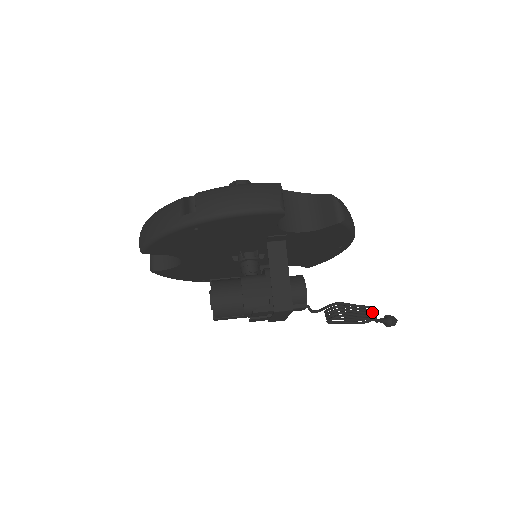
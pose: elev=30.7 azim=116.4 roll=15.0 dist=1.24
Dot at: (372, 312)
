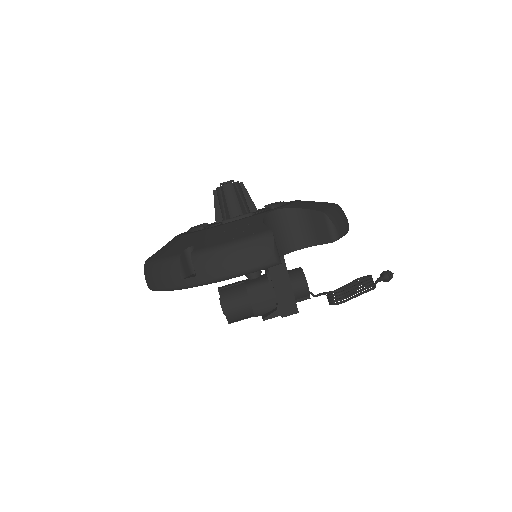
Dot at: (370, 283)
